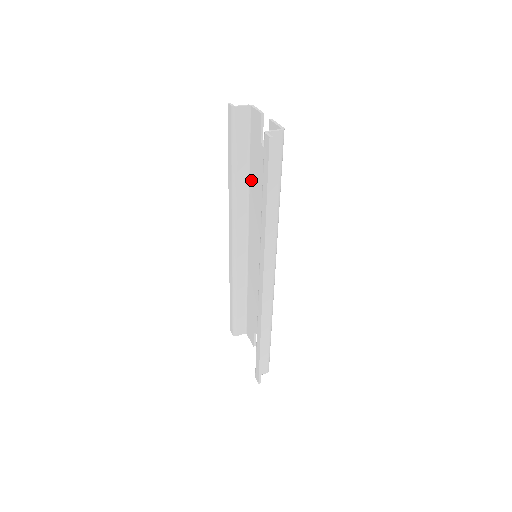
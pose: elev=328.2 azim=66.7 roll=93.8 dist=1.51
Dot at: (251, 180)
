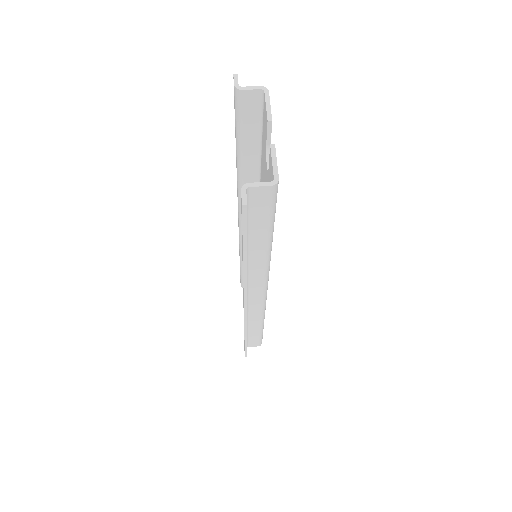
Dot at: (261, 175)
